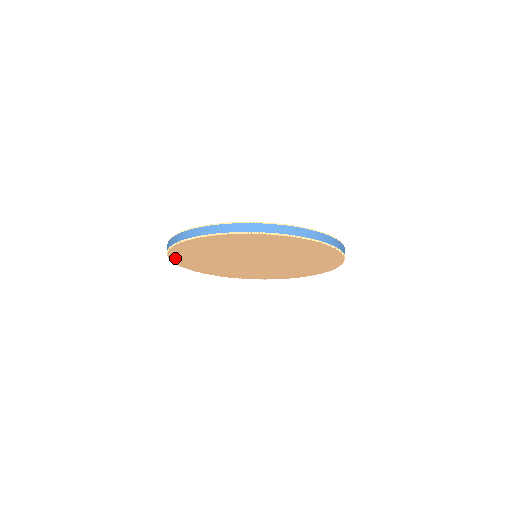
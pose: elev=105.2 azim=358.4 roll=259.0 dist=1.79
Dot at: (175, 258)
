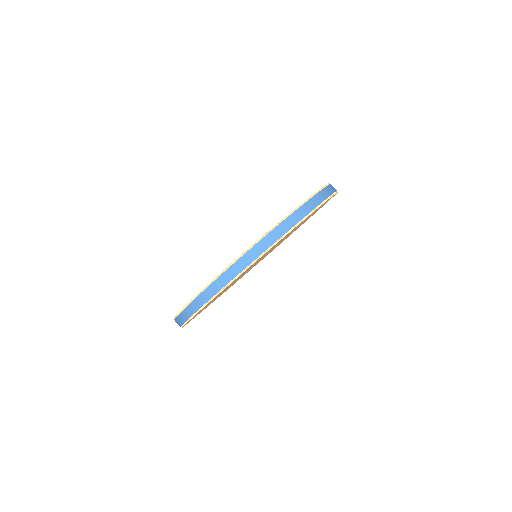
Dot at: occluded
